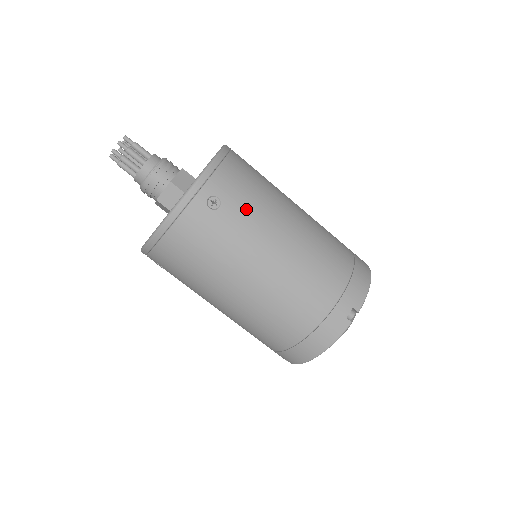
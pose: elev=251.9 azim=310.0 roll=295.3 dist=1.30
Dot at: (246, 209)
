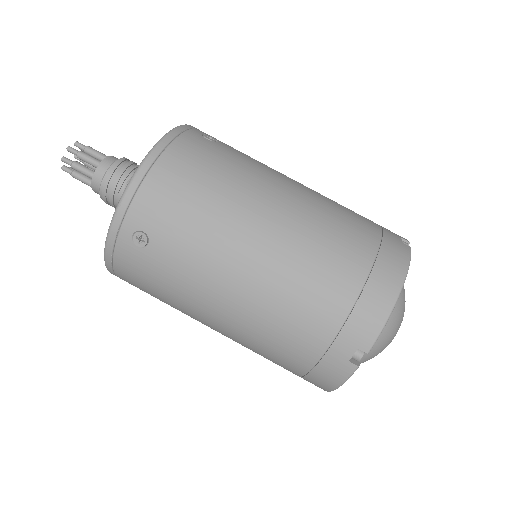
Dot at: occluded
